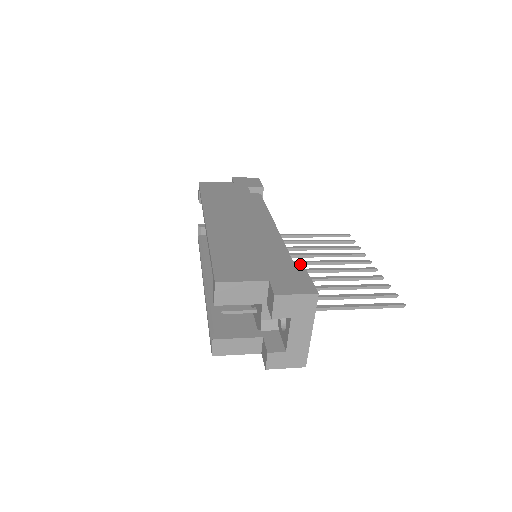
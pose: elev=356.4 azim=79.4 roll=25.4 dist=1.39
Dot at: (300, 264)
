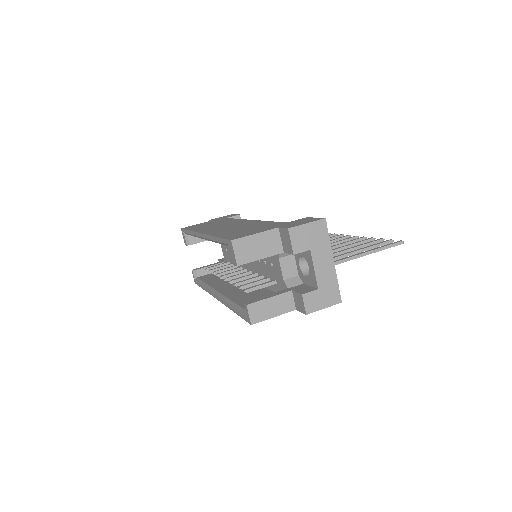
Dot at: occluded
